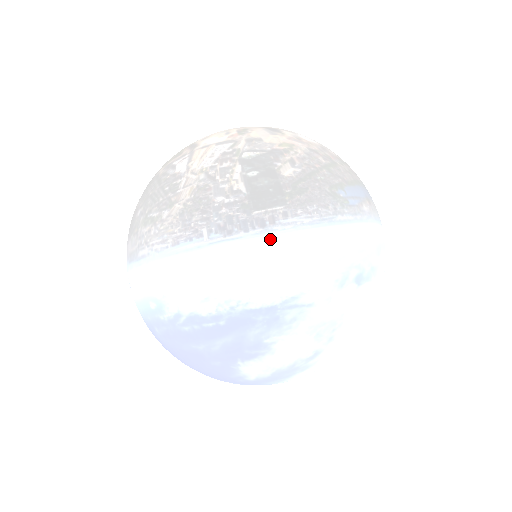
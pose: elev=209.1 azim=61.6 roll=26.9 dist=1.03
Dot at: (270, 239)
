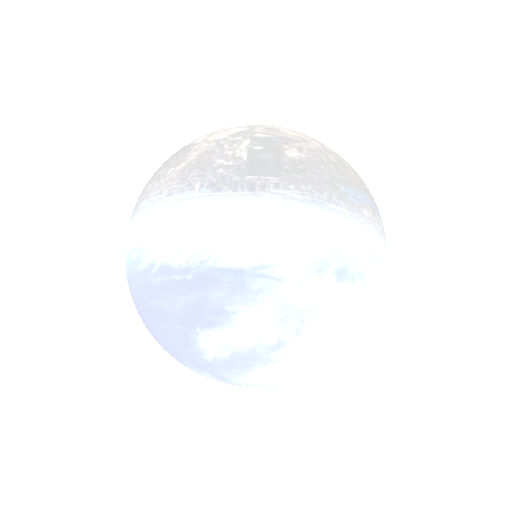
Dot at: (255, 203)
